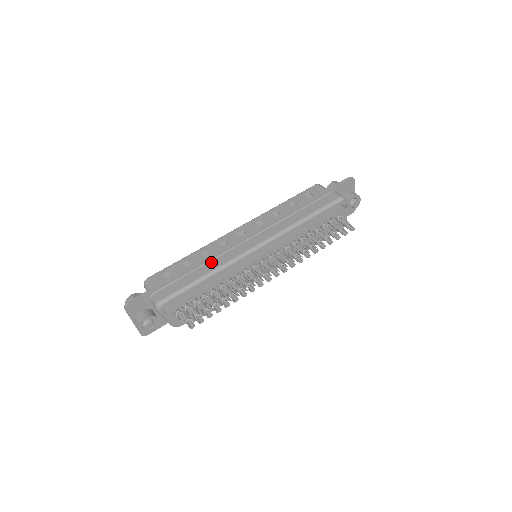
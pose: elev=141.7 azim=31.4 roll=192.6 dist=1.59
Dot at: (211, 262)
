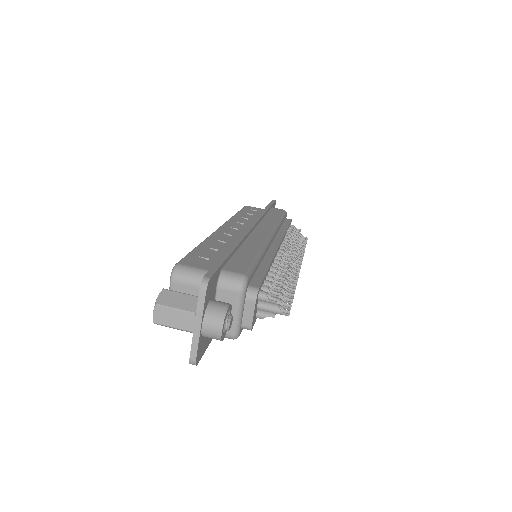
Dot at: (246, 243)
